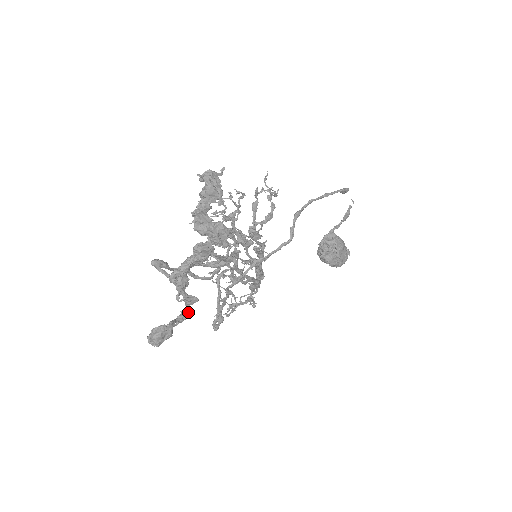
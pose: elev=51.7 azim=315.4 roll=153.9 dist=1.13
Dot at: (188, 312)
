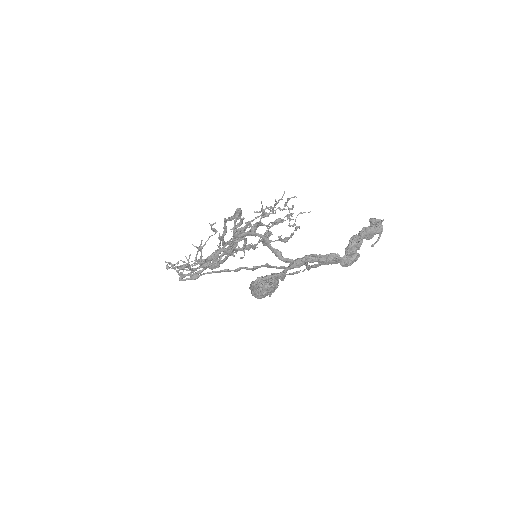
Dot at: occluded
